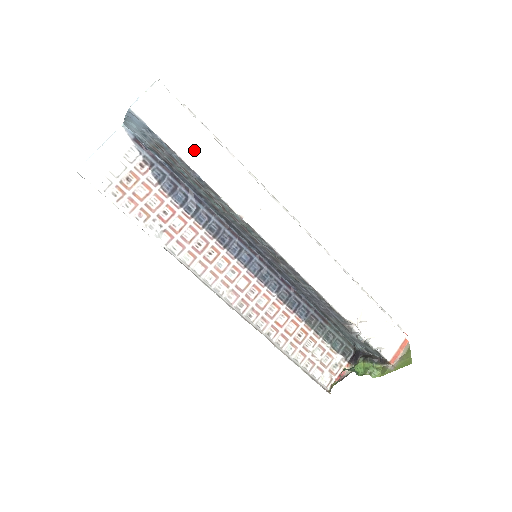
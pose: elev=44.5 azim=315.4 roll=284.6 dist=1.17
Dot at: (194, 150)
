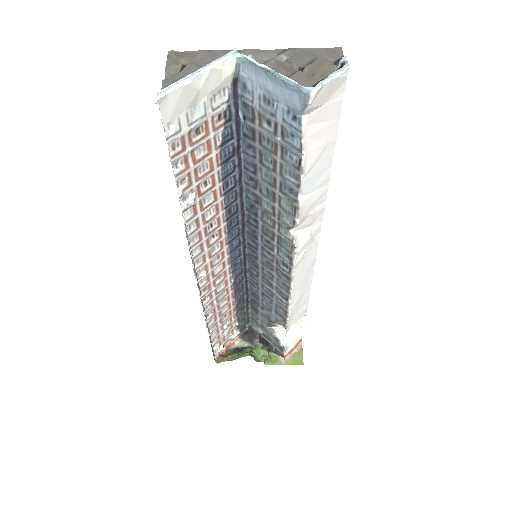
Dot at: (316, 163)
